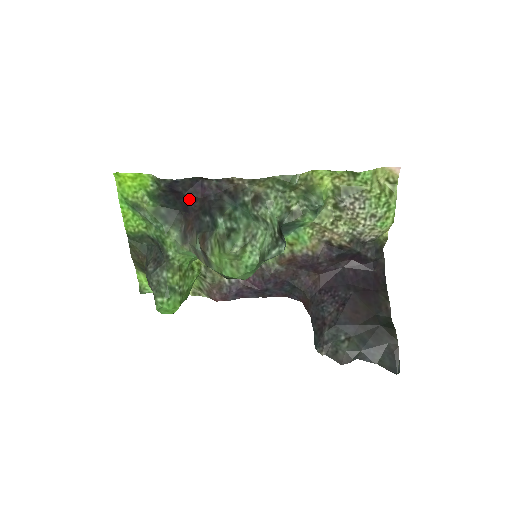
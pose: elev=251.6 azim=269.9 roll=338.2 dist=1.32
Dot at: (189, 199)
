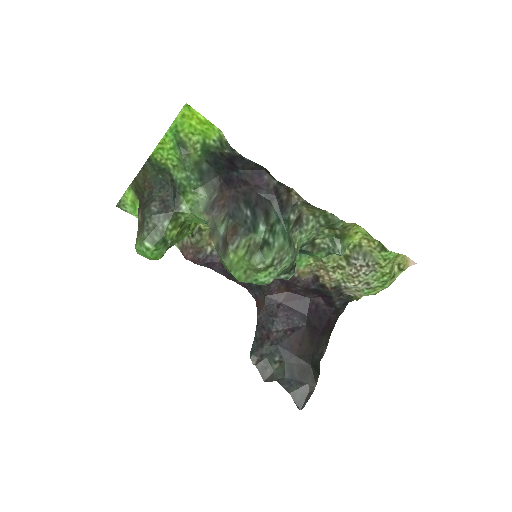
Dot at: (240, 177)
